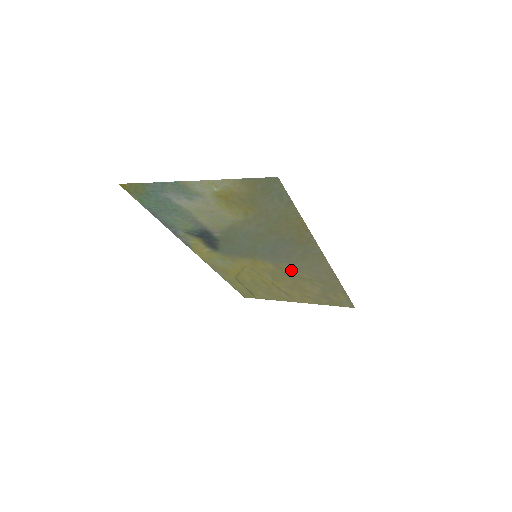
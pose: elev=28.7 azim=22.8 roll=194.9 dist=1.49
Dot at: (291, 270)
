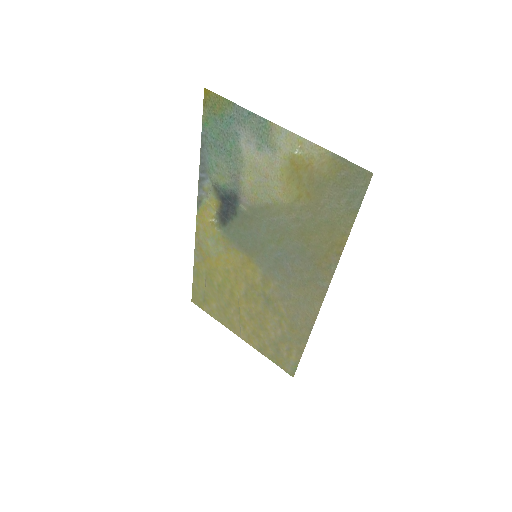
Dot at: (274, 294)
